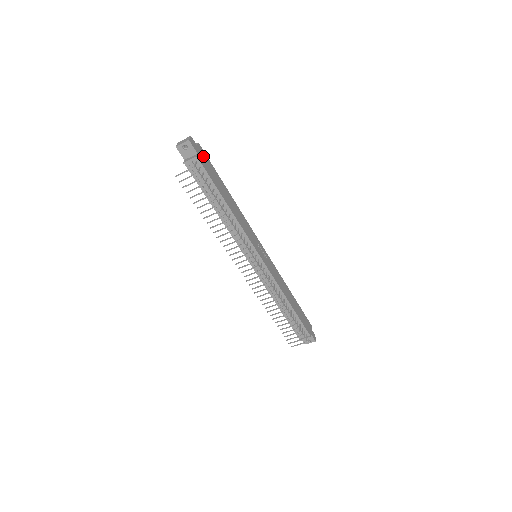
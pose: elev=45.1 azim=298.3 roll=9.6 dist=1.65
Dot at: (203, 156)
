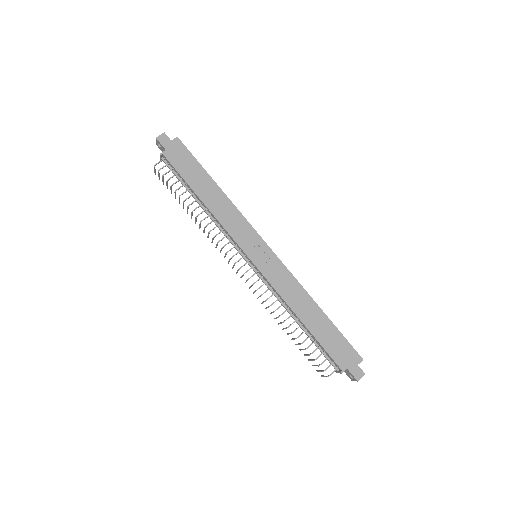
Dot at: (178, 150)
